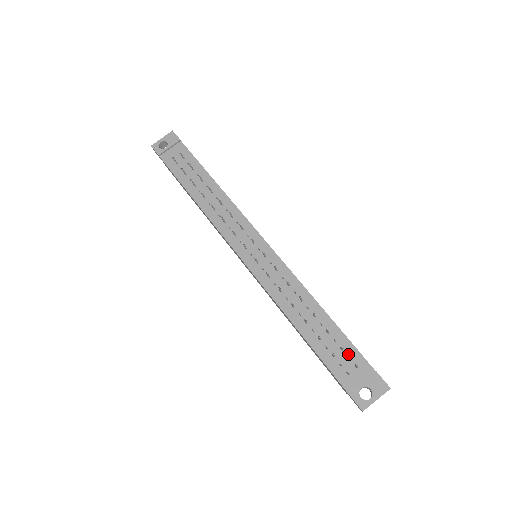
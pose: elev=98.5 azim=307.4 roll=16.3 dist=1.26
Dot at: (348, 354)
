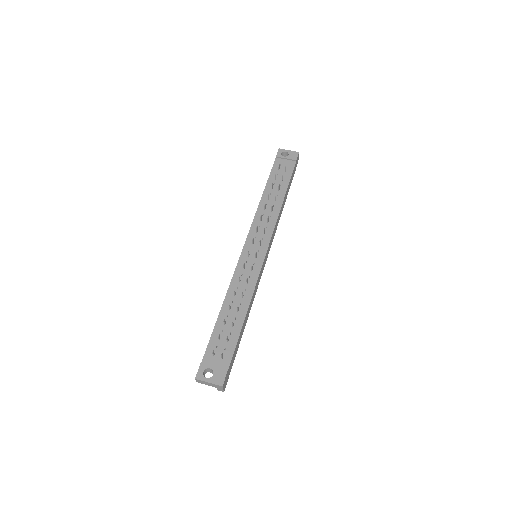
Dot at: (227, 347)
